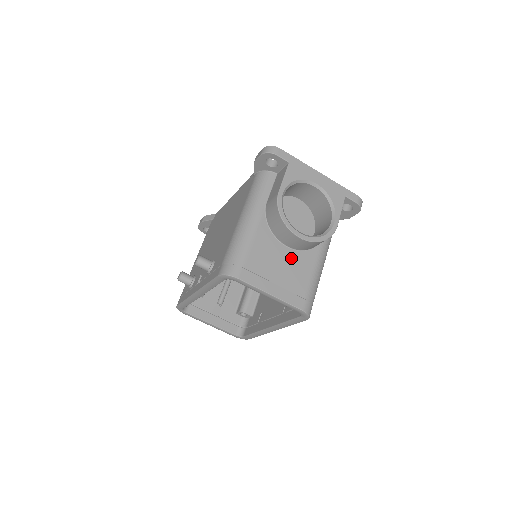
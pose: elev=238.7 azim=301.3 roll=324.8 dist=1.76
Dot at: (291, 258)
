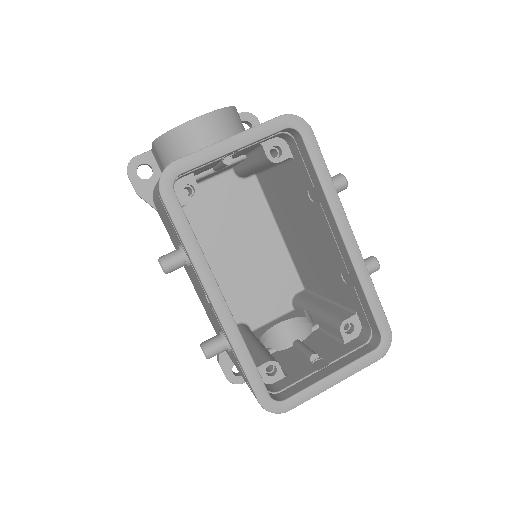
Dot at: occluded
